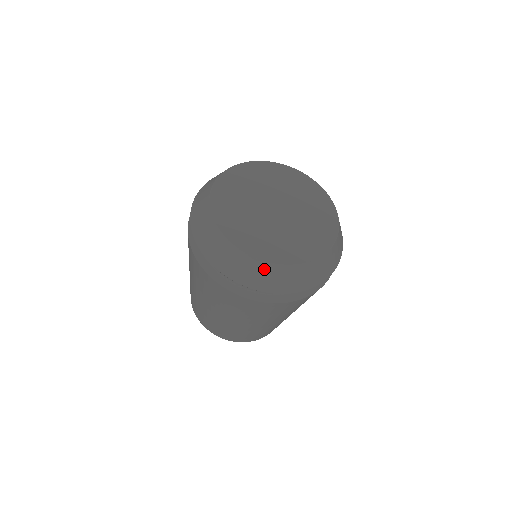
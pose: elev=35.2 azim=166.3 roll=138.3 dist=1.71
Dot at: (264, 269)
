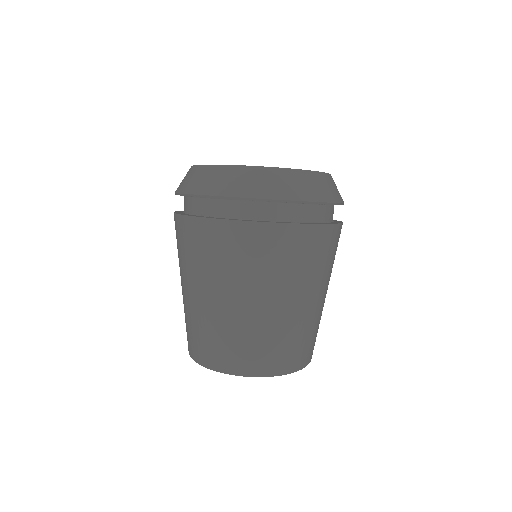
Dot at: (203, 172)
